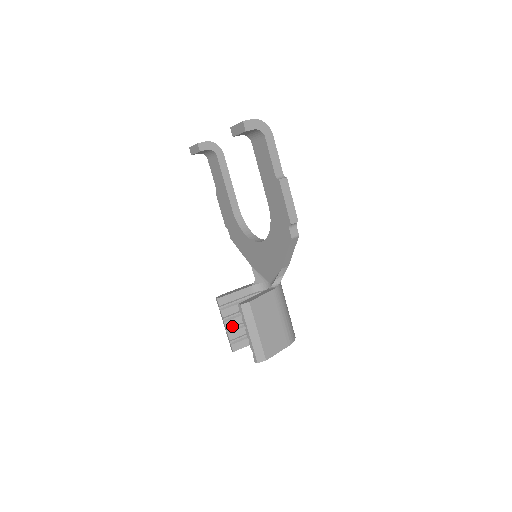
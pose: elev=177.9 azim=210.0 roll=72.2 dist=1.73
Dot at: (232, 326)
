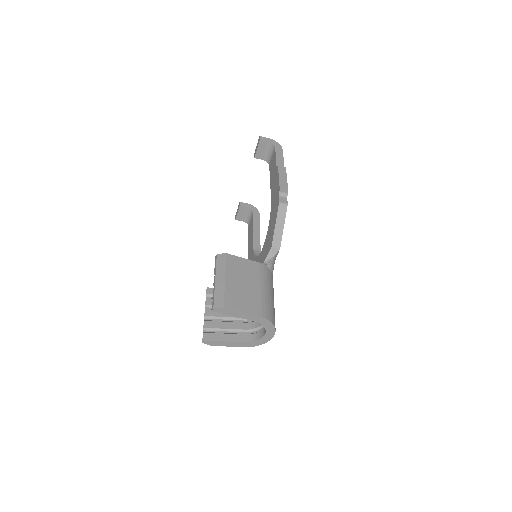
Dot at: (212, 316)
